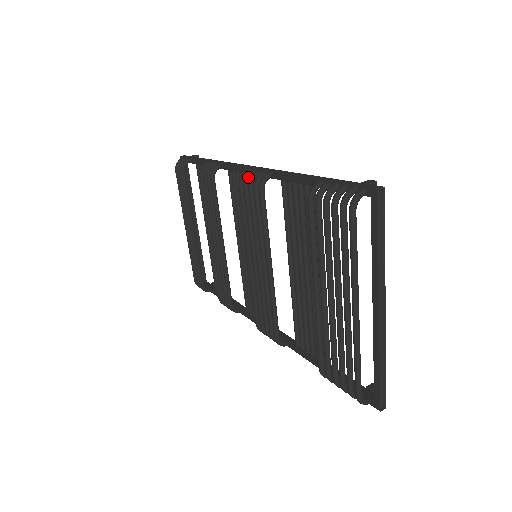
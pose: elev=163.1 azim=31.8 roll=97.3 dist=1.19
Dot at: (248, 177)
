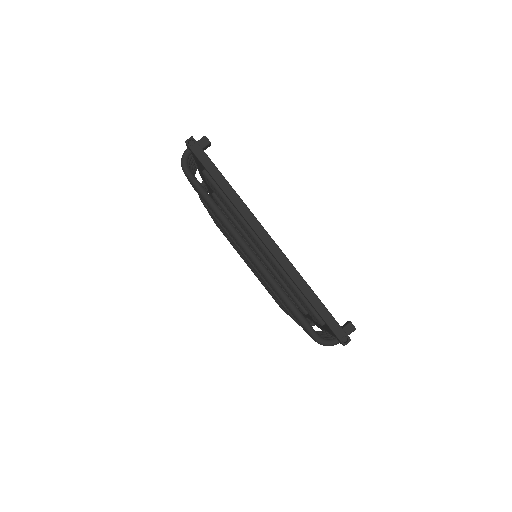
Dot at: occluded
